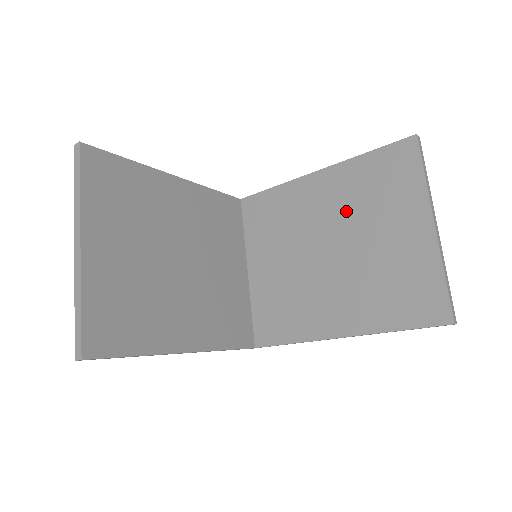
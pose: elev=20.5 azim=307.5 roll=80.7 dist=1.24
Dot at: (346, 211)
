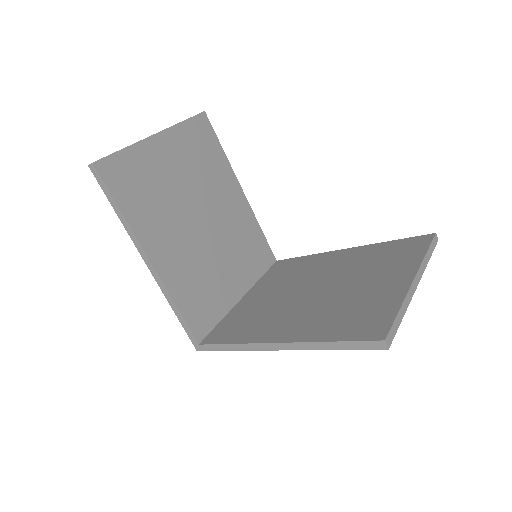
Dot at: (349, 269)
